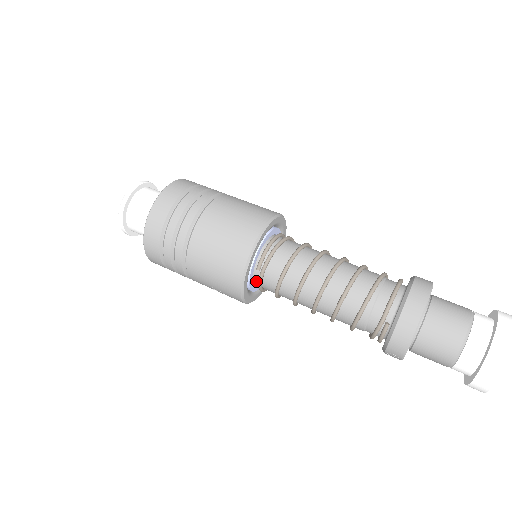
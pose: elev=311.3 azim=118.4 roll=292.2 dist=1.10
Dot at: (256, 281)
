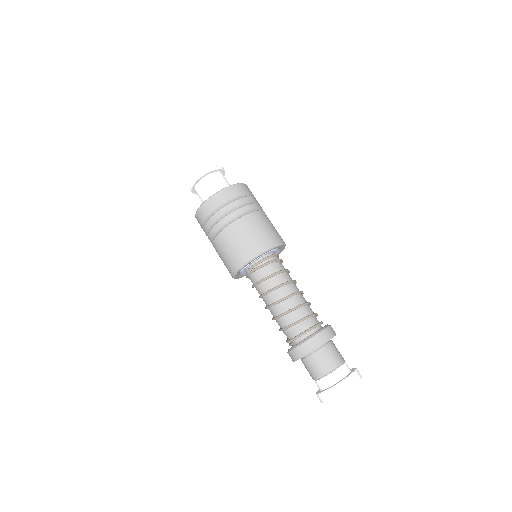
Dot at: (246, 273)
